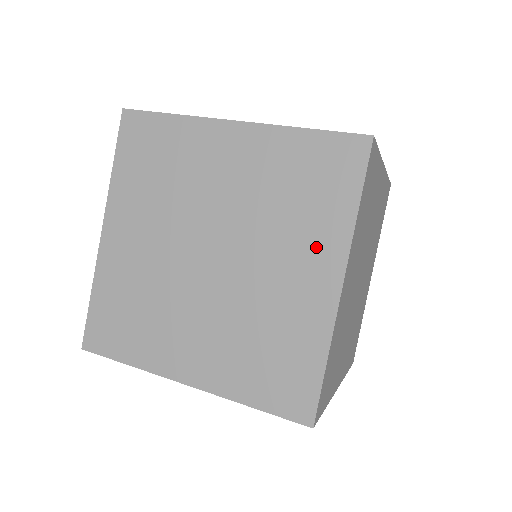
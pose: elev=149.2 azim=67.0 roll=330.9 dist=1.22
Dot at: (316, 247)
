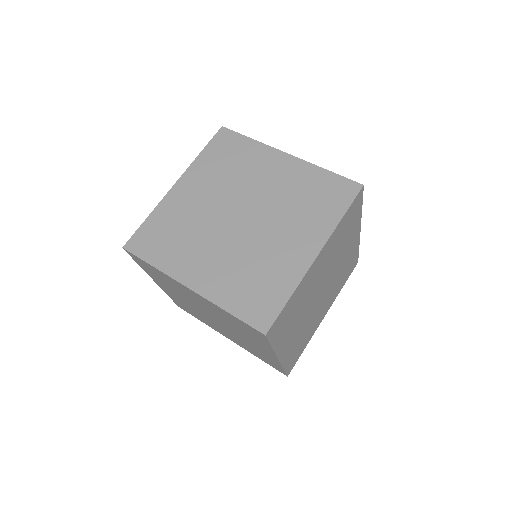
Dot at: (259, 345)
